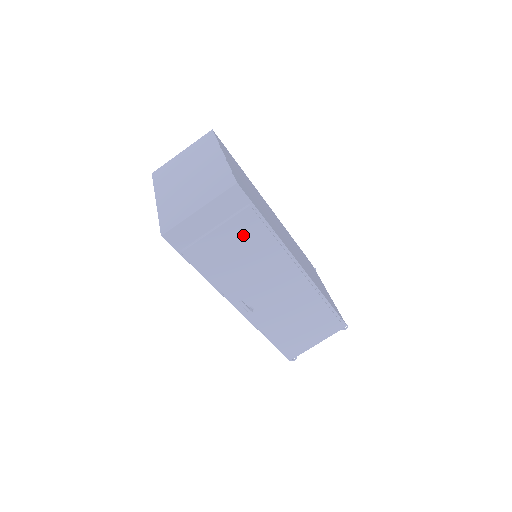
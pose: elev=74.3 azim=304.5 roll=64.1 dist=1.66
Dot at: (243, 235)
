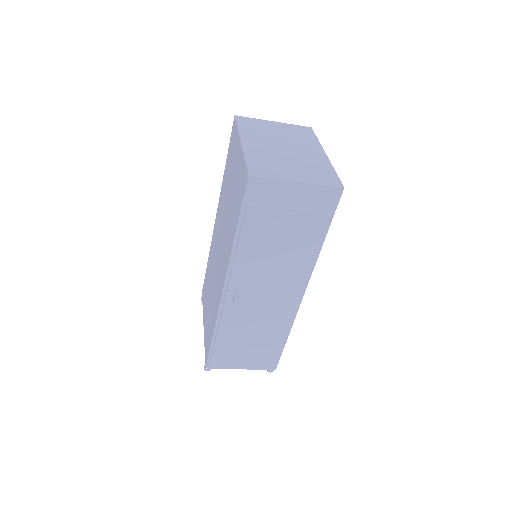
Dot at: (303, 232)
